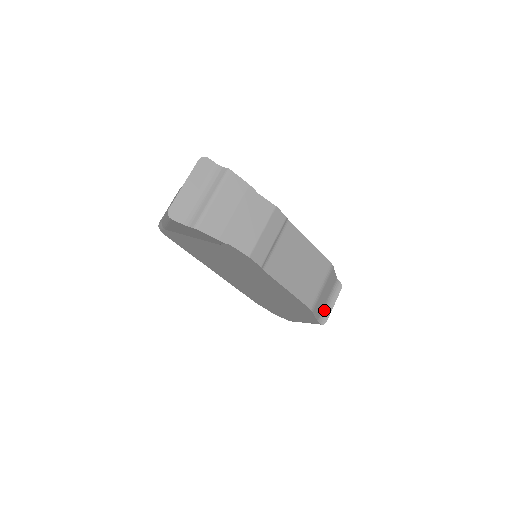
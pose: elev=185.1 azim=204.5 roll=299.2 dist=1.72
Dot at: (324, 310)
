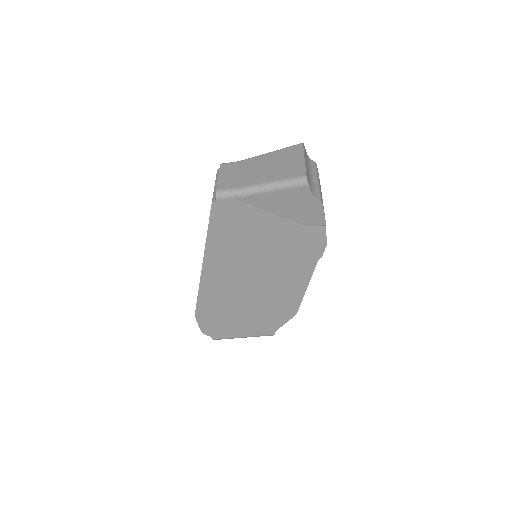
Dot at: occluded
